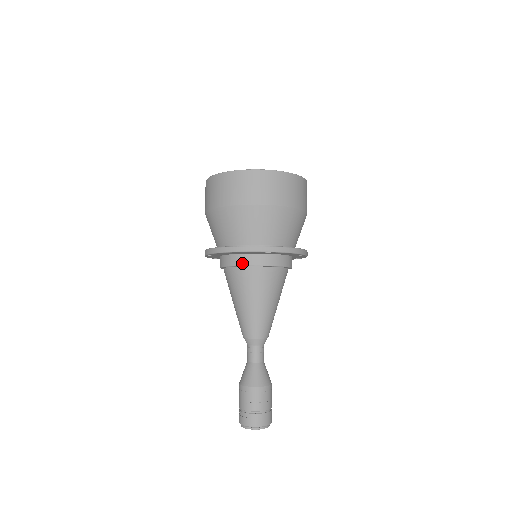
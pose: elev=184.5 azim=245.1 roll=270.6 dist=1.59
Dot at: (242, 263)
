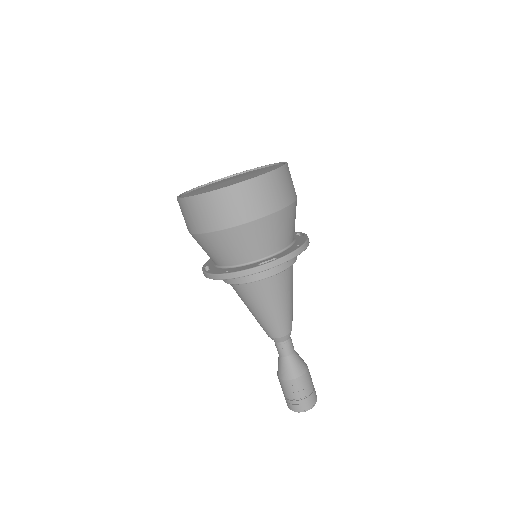
Dot at: (241, 281)
